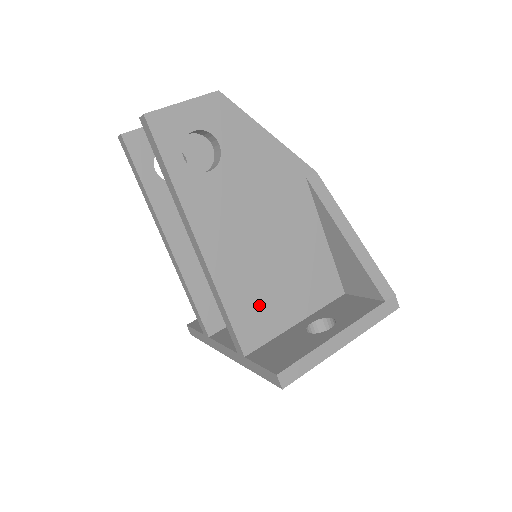
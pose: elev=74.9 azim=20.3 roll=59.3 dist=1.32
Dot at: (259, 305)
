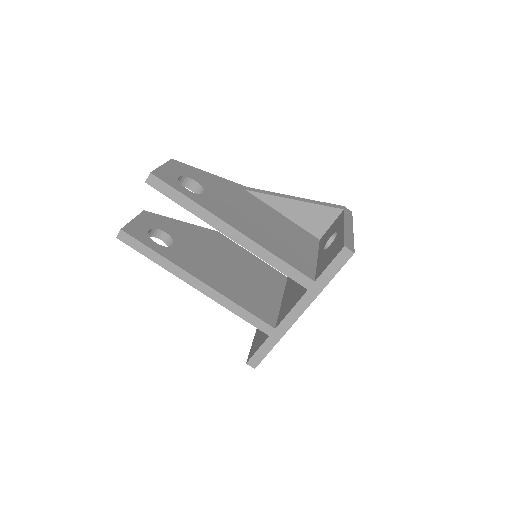
Dot at: (292, 253)
